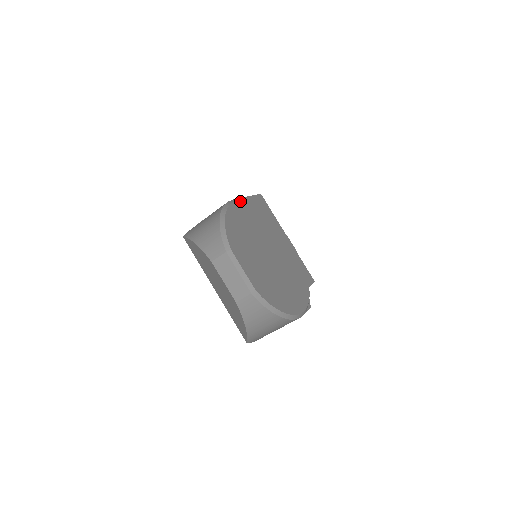
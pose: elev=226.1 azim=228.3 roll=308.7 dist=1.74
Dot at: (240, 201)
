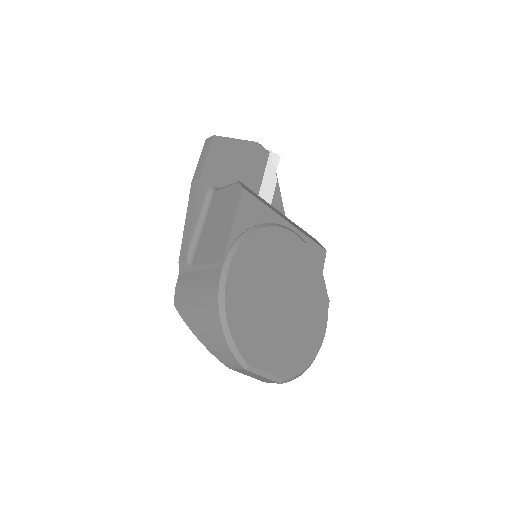
Dot at: (231, 263)
